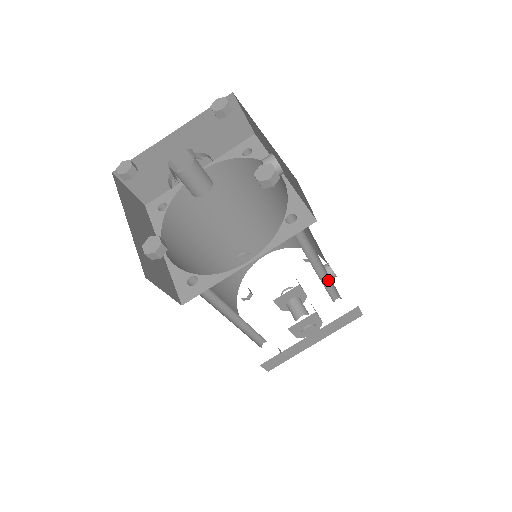
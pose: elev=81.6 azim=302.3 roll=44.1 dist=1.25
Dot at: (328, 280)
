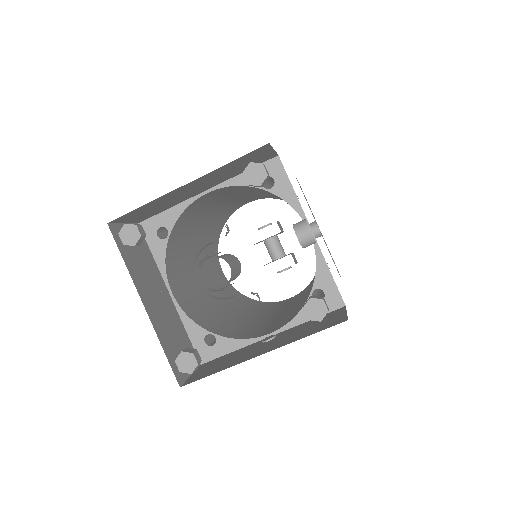
Dot at: occluded
